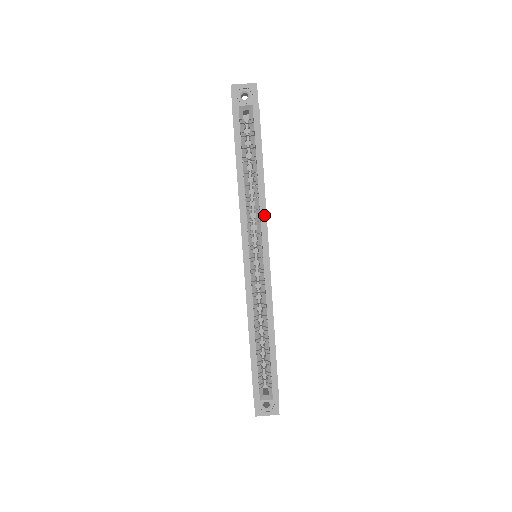
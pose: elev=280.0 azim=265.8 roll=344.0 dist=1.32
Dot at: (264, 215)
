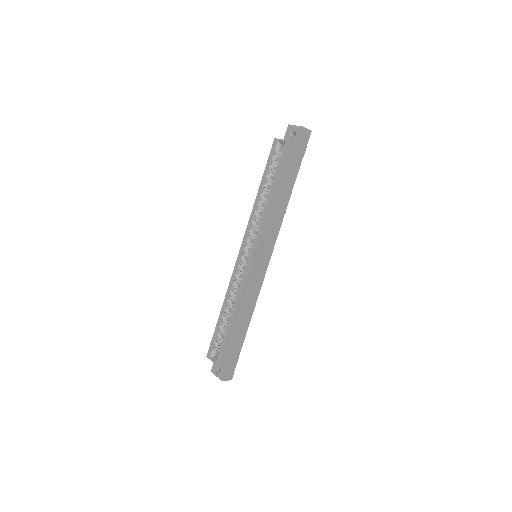
Dot at: (261, 225)
